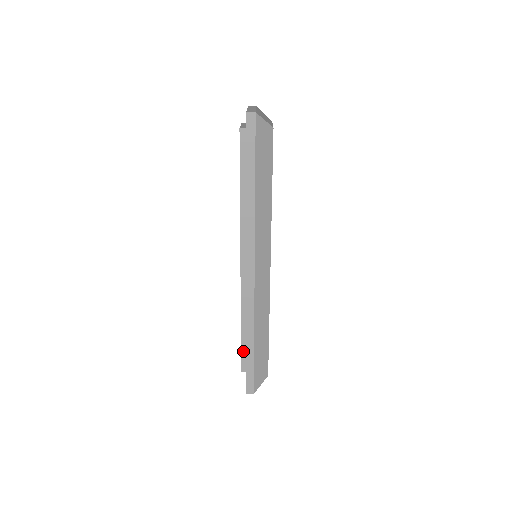
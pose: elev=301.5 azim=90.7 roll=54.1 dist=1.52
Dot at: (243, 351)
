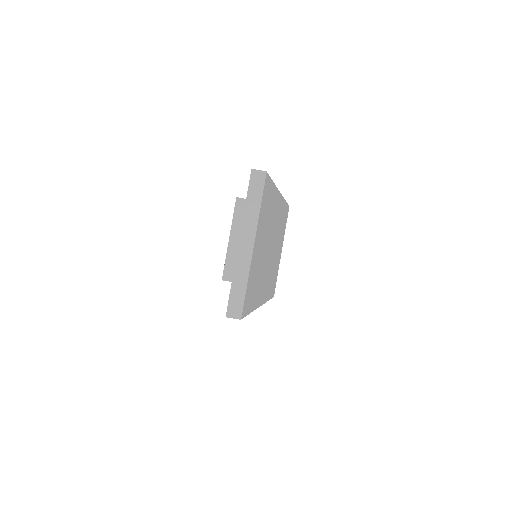
Dot at: occluded
